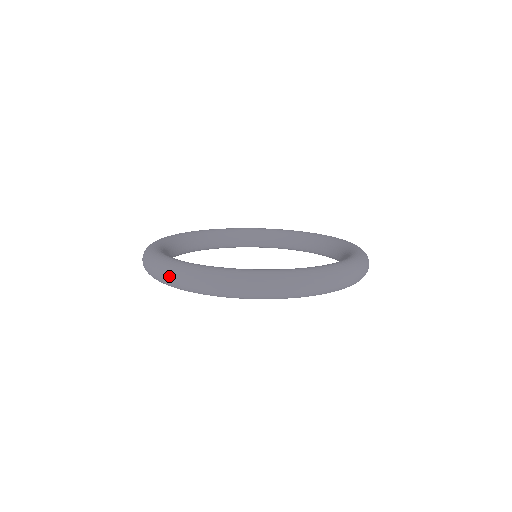
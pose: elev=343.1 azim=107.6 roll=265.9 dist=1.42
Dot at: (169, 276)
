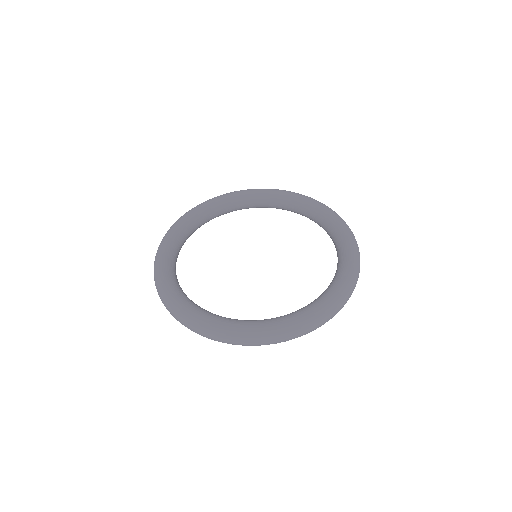
Dot at: occluded
